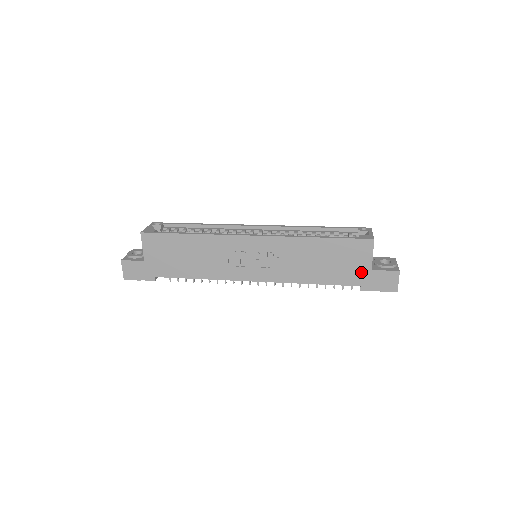
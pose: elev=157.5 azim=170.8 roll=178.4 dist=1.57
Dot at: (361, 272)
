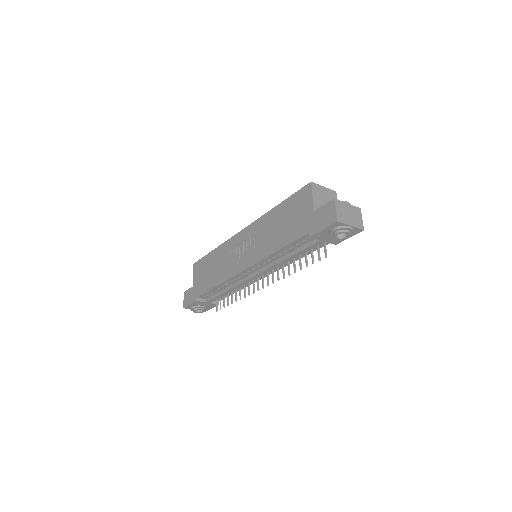
Dot at: (307, 218)
